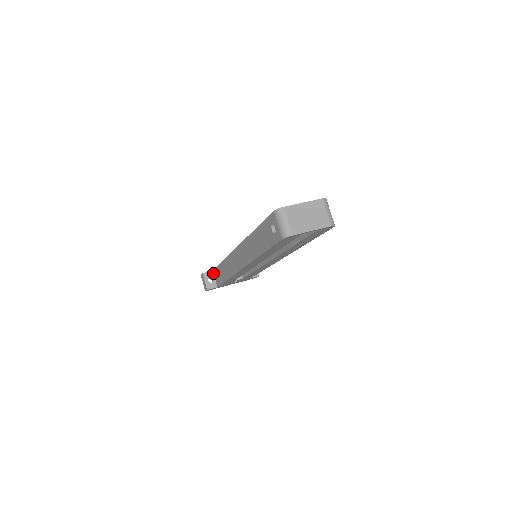
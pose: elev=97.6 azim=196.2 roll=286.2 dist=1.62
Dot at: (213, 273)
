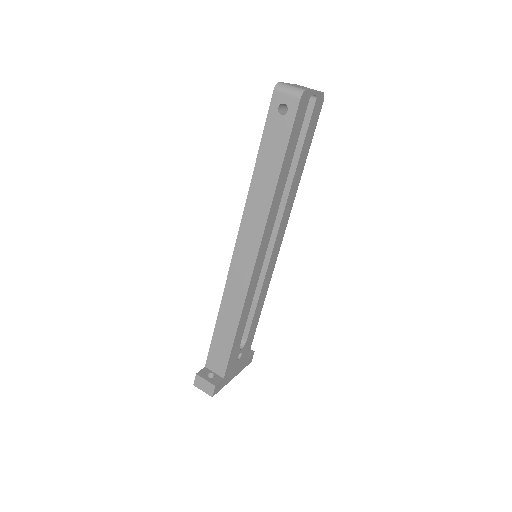
Dot at: (207, 369)
